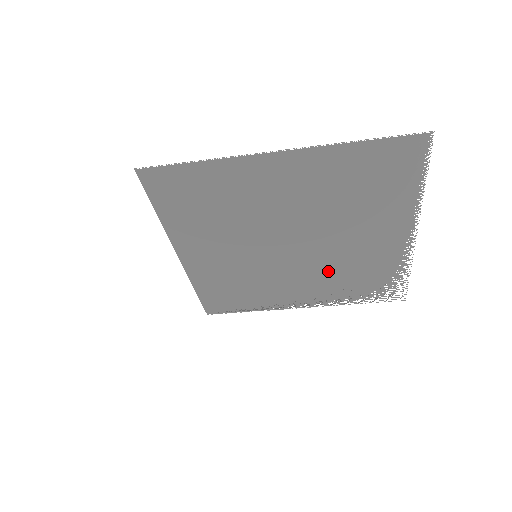
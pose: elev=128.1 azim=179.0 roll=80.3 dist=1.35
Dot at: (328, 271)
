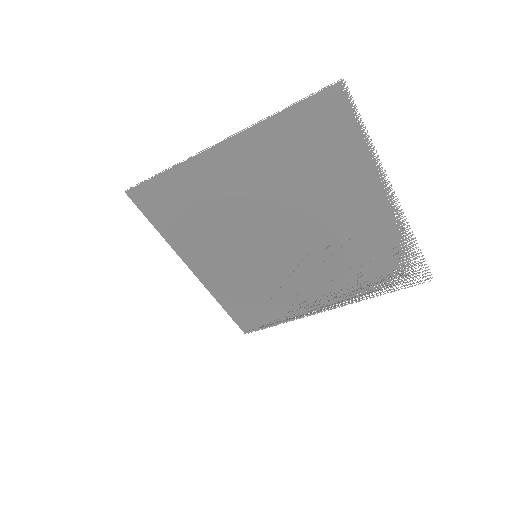
Dot at: (331, 259)
